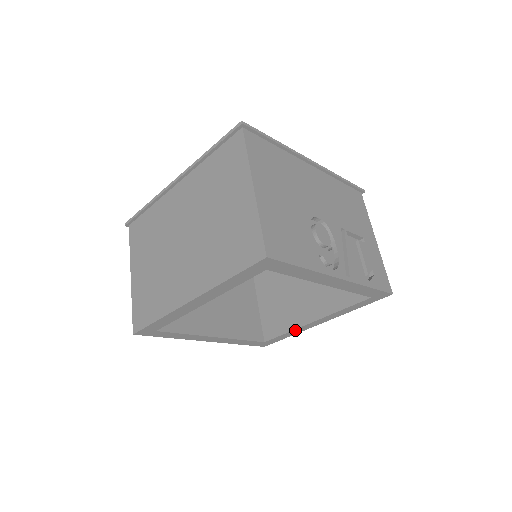
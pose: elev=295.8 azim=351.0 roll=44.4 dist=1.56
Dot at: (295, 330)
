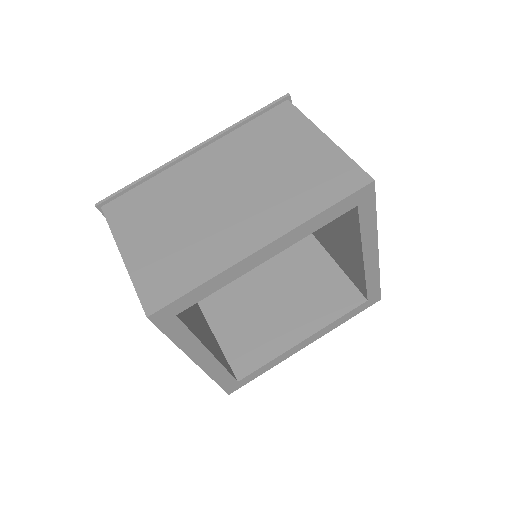
Dot at: (279, 357)
